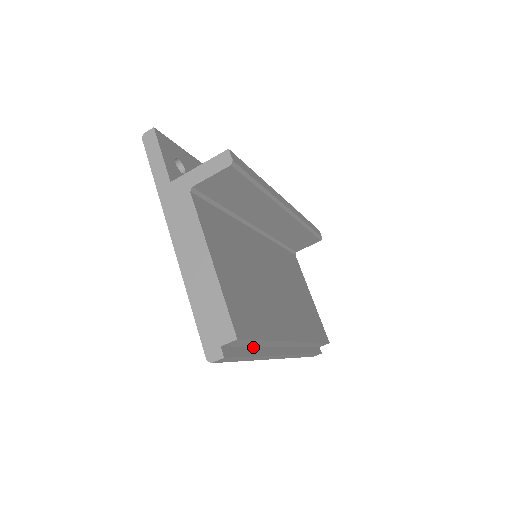
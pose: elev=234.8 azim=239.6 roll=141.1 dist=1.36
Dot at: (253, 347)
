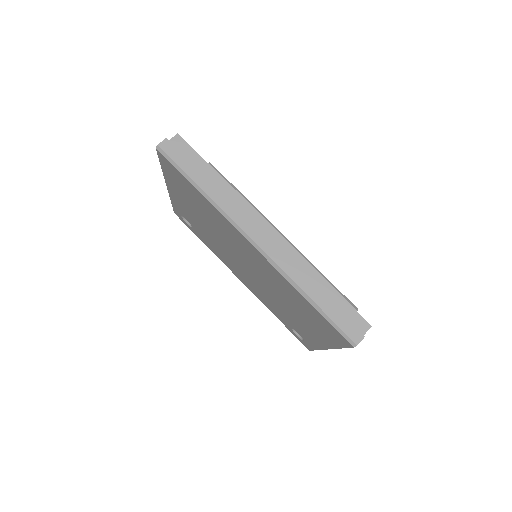
Dot at: occluded
